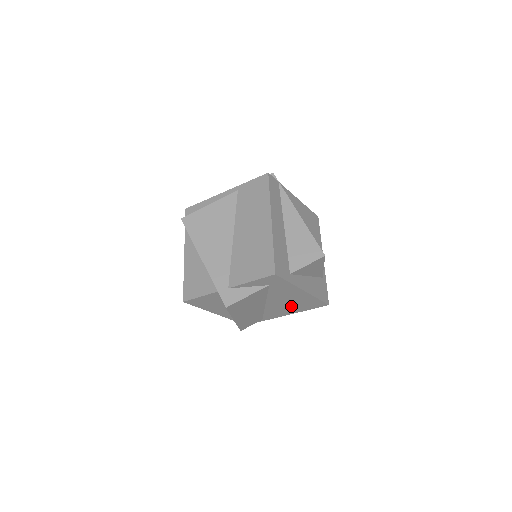
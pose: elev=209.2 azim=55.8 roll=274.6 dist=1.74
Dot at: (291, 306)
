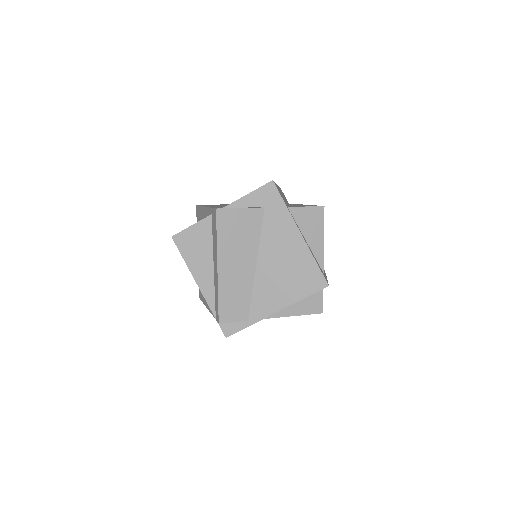
Dot at: (285, 280)
